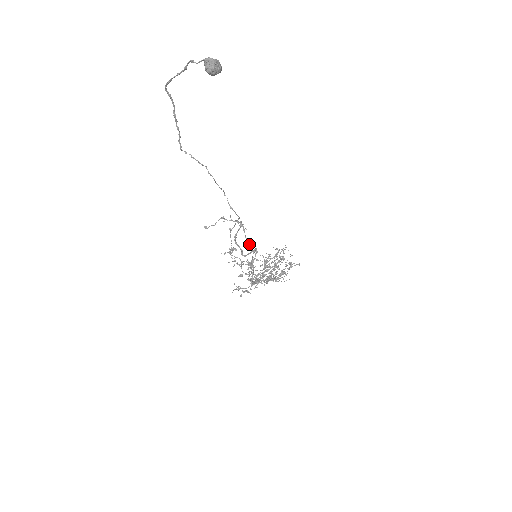
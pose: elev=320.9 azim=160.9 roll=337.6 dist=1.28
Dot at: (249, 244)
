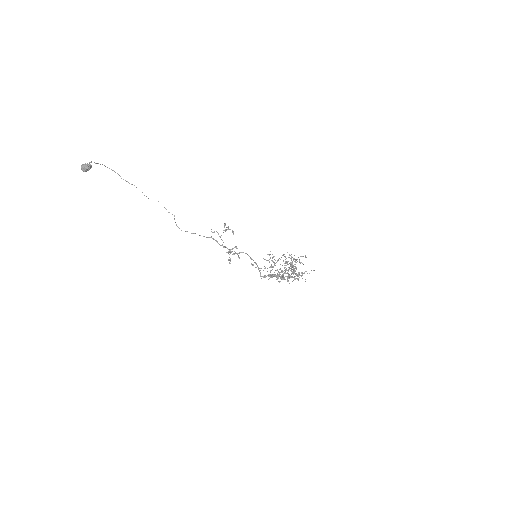
Dot at: (224, 247)
